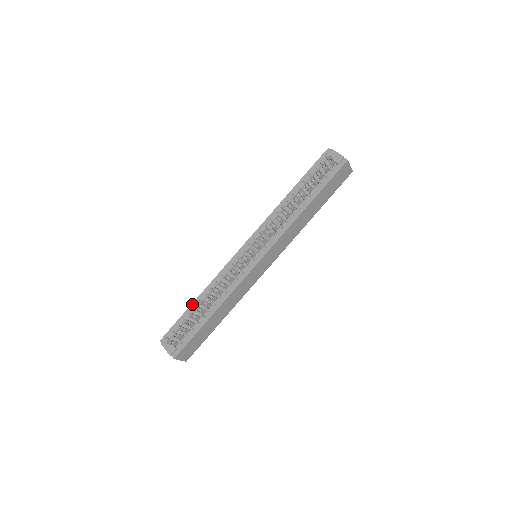
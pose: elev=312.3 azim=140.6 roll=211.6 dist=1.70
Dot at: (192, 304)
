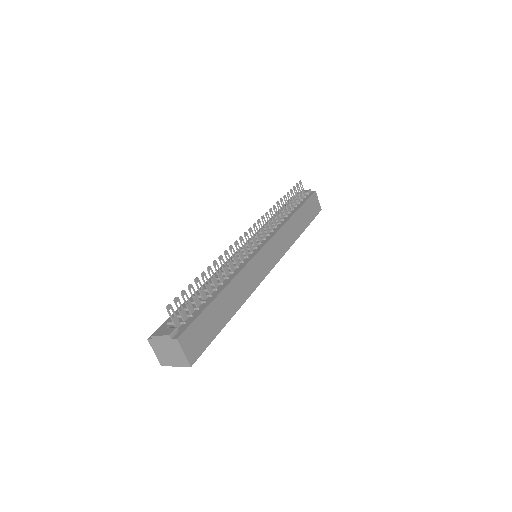
Dot at: (190, 297)
